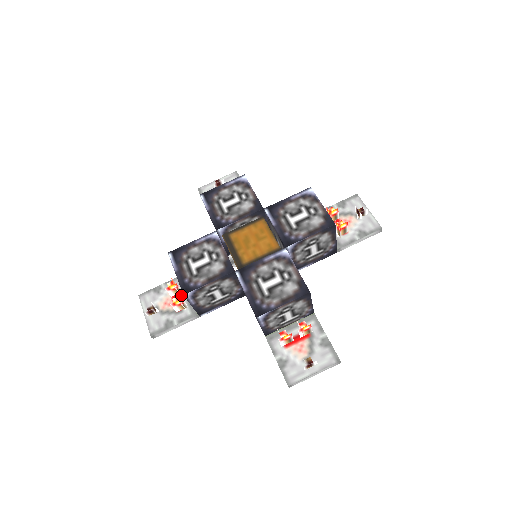
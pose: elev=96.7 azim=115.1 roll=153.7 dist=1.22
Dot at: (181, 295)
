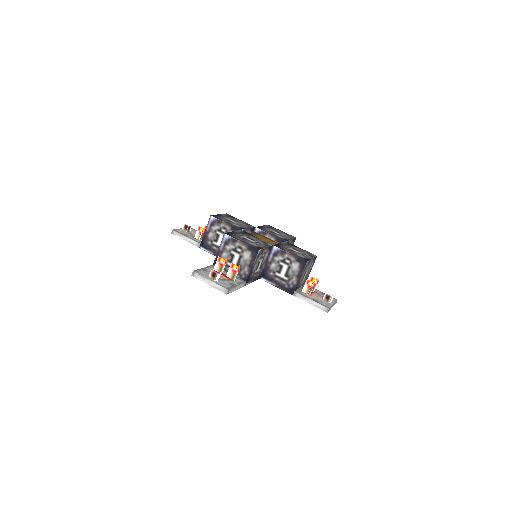
Dot at: occluded
